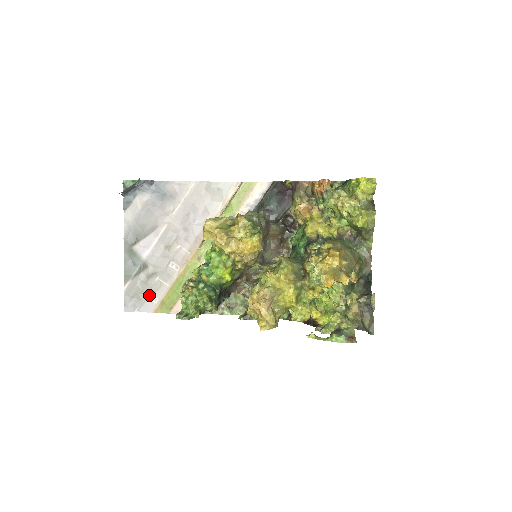
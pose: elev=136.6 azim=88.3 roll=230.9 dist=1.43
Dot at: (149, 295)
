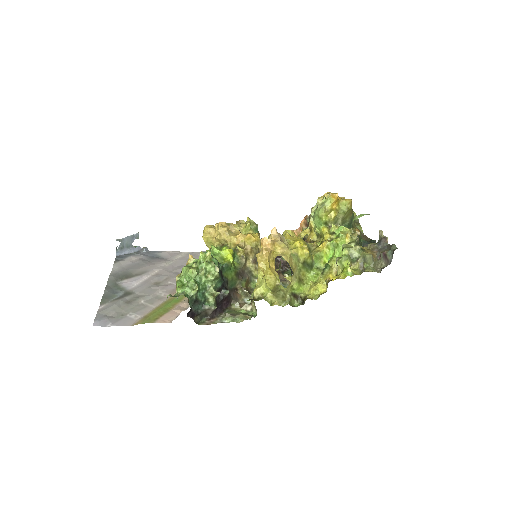
Dot at: (129, 314)
